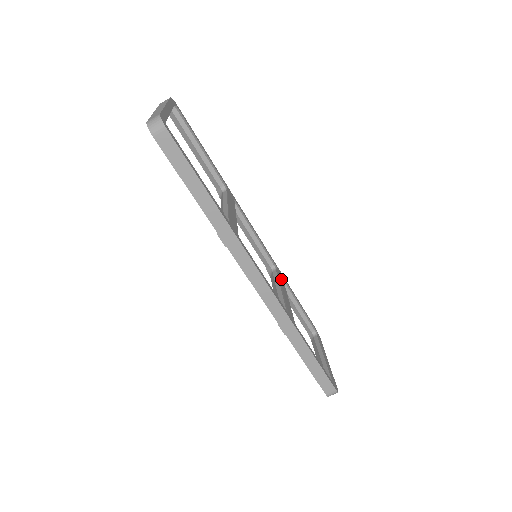
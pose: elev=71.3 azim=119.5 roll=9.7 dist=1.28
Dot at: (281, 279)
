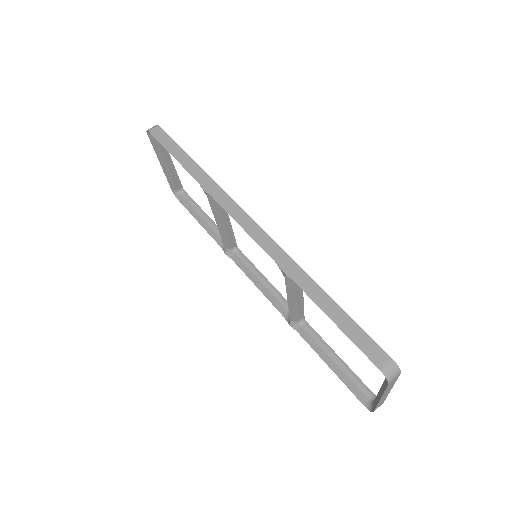
Dot at: occluded
